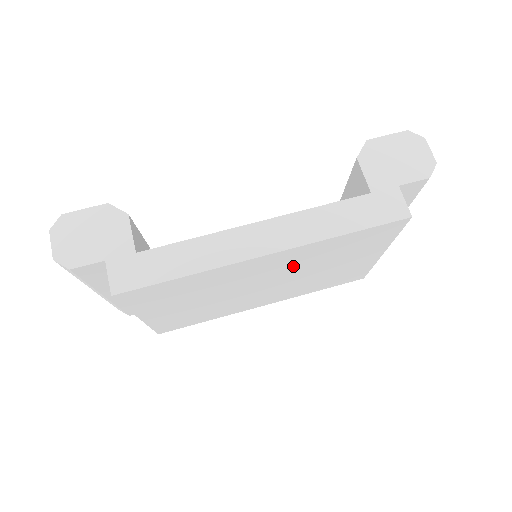
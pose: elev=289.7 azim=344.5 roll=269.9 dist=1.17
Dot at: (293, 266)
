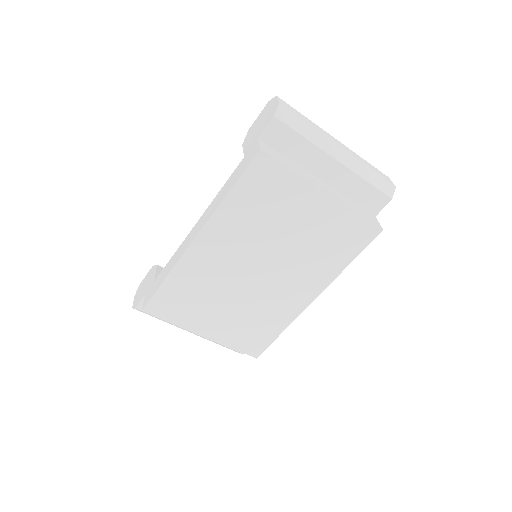
Dot at: (245, 242)
